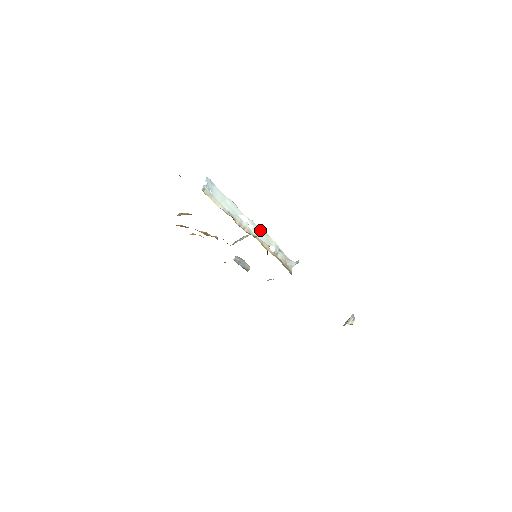
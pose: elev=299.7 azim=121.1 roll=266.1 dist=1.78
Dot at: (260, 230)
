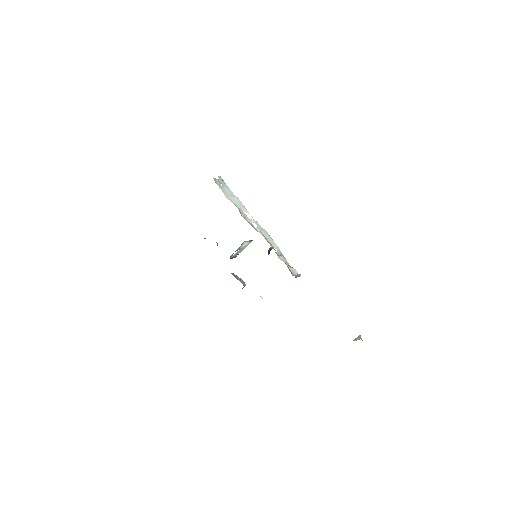
Dot at: (264, 231)
